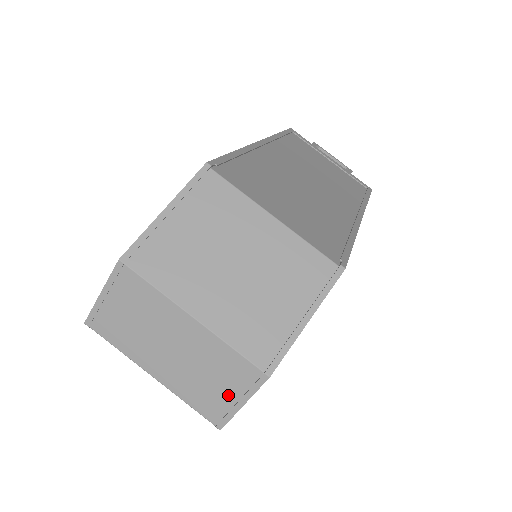
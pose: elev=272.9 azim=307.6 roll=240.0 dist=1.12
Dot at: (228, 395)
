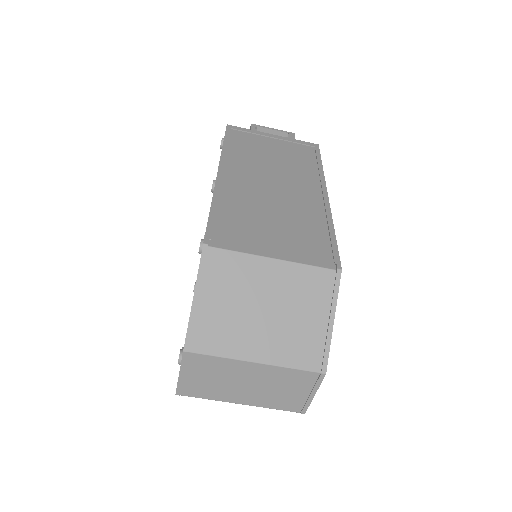
Dot at: (301, 394)
